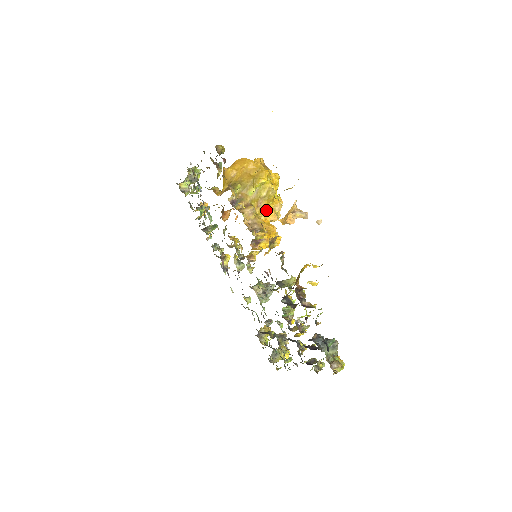
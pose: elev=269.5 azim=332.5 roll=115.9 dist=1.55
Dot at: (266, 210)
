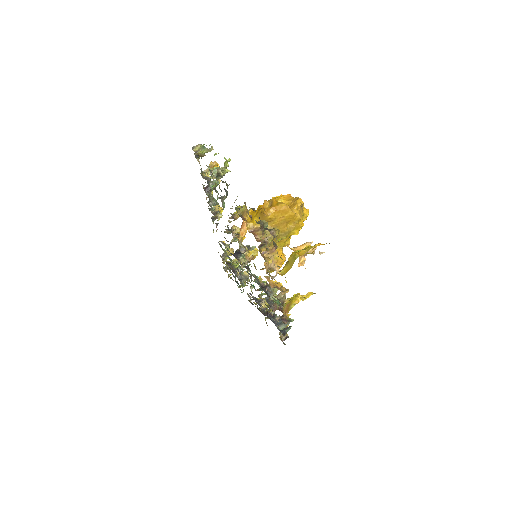
Dot at: (284, 243)
